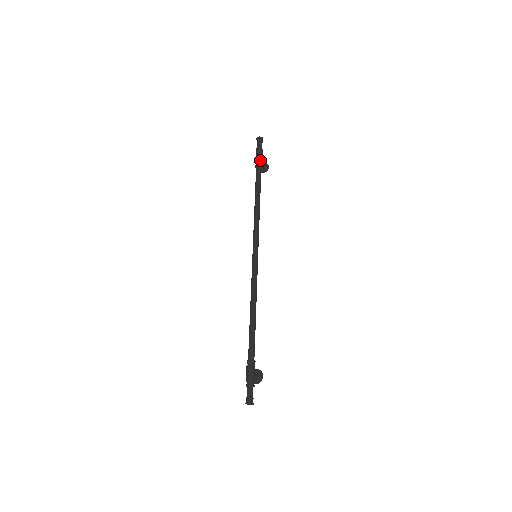
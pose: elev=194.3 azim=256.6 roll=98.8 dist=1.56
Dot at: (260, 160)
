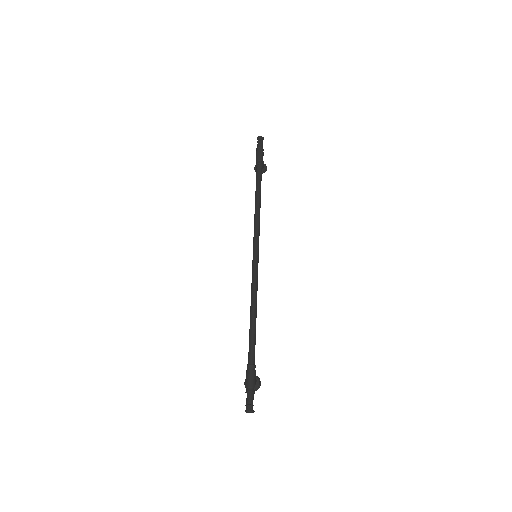
Dot at: (261, 159)
